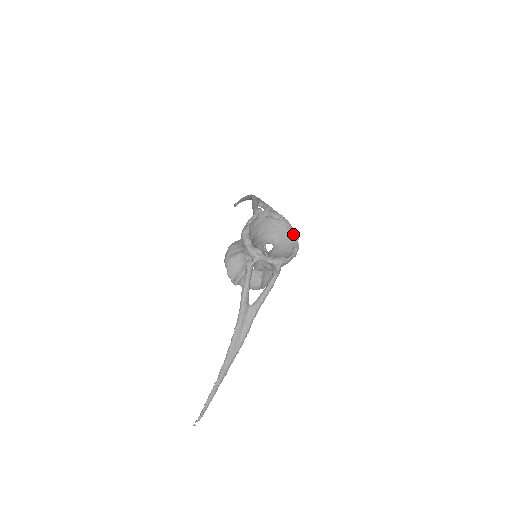
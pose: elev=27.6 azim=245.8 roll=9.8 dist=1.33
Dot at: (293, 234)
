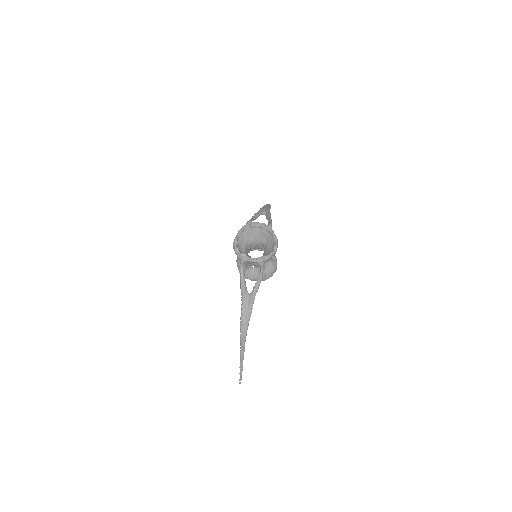
Dot at: (273, 236)
